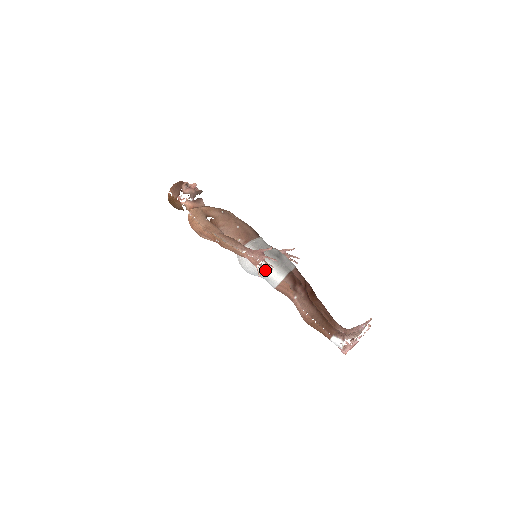
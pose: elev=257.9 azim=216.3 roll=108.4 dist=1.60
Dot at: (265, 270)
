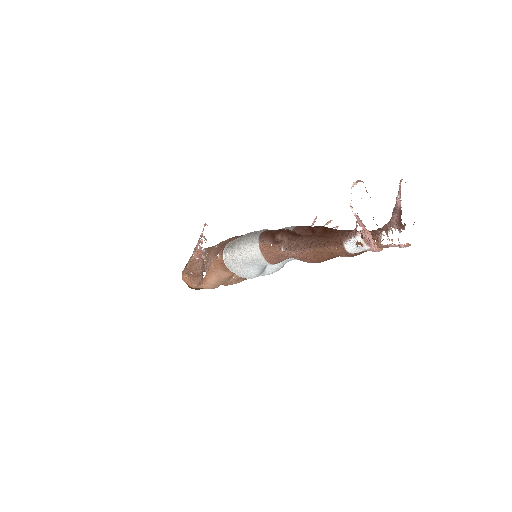
Dot at: (201, 249)
